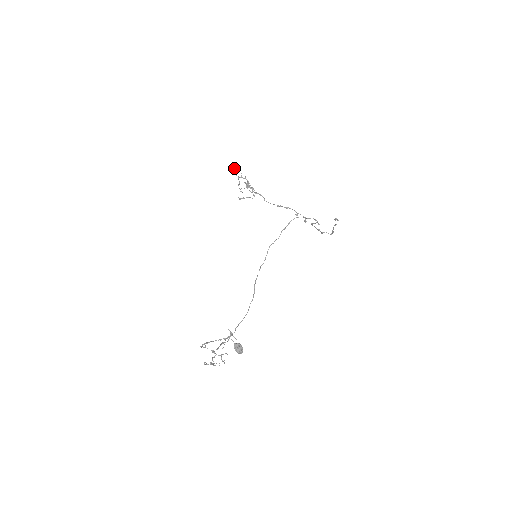
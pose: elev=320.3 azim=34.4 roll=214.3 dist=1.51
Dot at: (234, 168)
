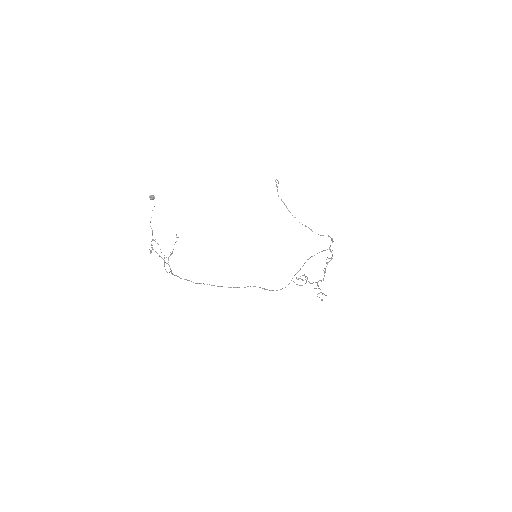
Dot at: (303, 280)
